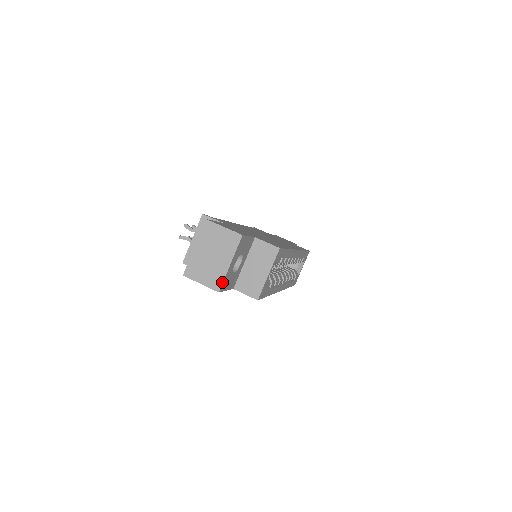
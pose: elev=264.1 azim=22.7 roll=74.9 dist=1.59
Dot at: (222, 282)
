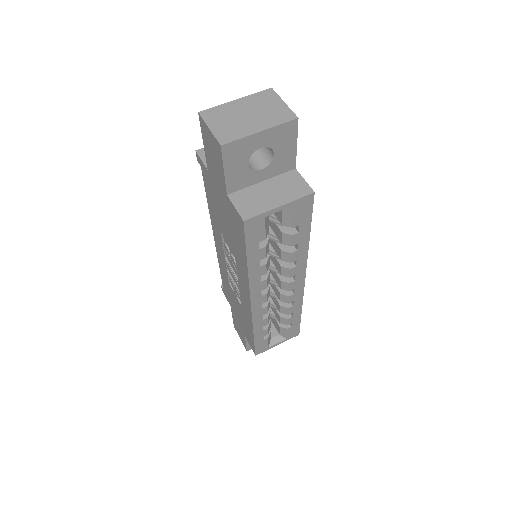
Dot at: (234, 140)
